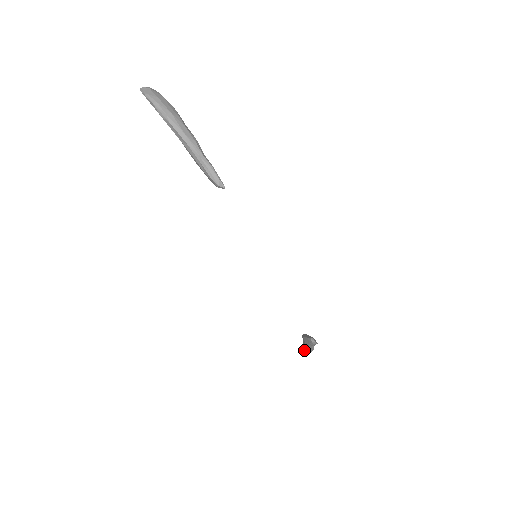
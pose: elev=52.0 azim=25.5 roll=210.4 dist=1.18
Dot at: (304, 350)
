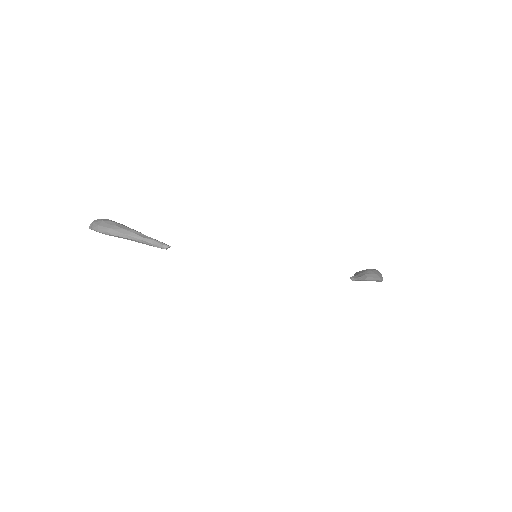
Dot at: occluded
